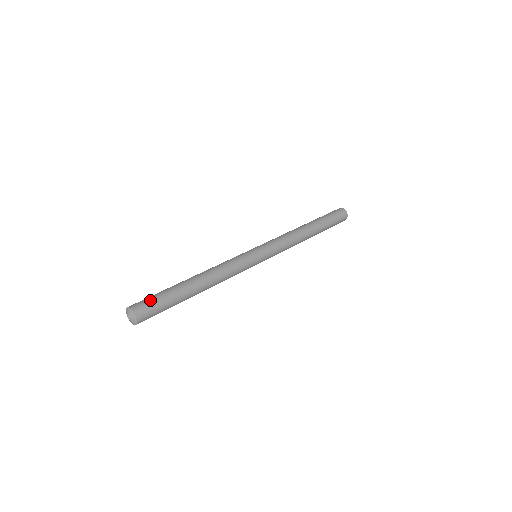
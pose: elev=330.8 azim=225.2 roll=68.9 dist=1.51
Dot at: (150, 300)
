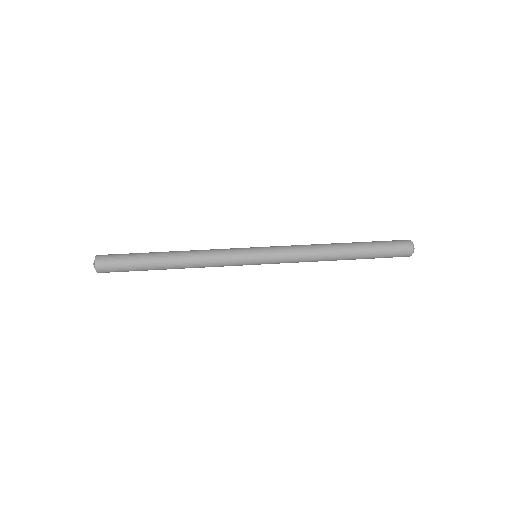
Dot at: (117, 254)
